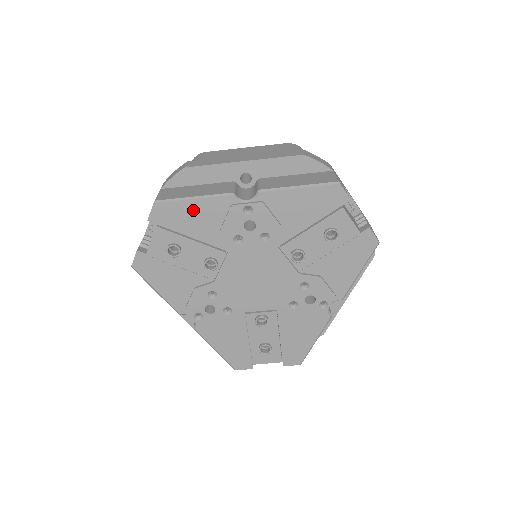
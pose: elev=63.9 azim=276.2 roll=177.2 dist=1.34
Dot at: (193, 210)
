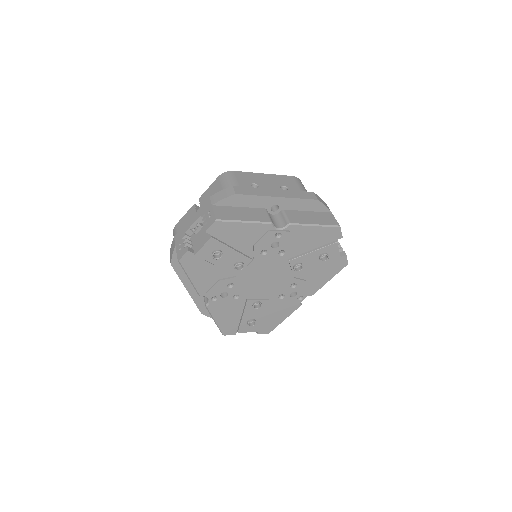
Dot at: (241, 229)
